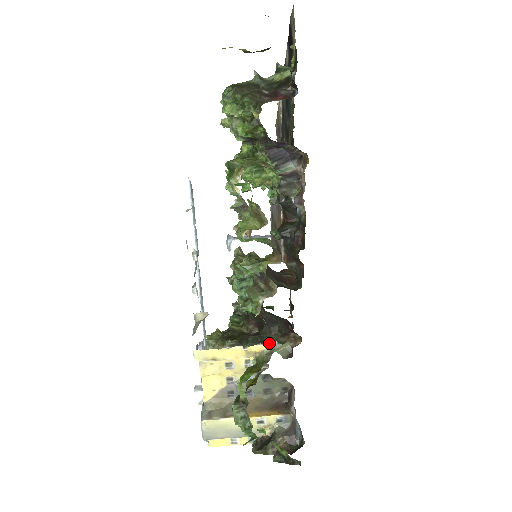
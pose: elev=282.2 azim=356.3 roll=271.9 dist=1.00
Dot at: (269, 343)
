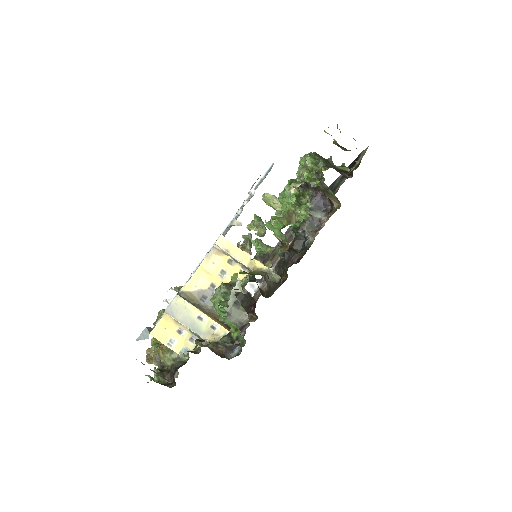
Dot at: occluded
